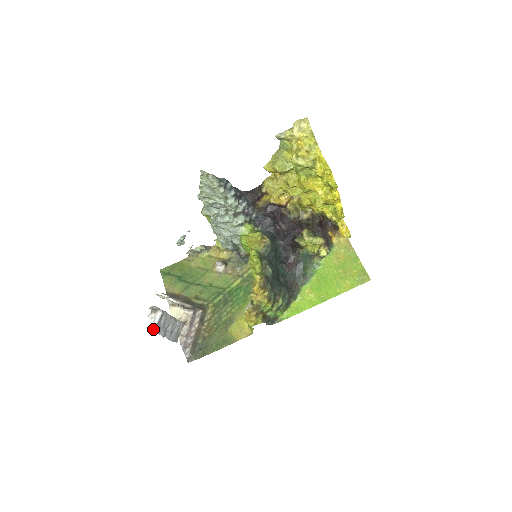
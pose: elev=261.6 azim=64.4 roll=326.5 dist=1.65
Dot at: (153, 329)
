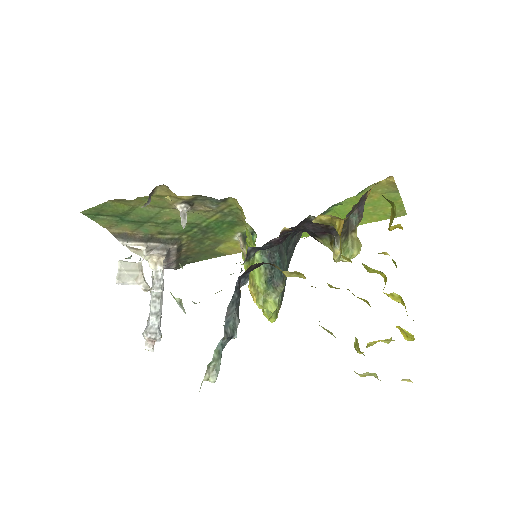
Dot at: occluded
